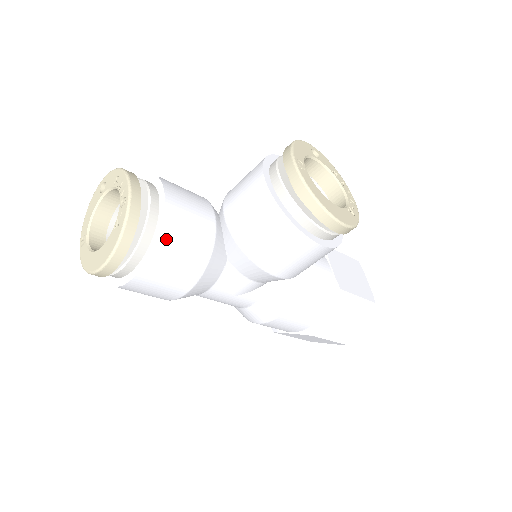
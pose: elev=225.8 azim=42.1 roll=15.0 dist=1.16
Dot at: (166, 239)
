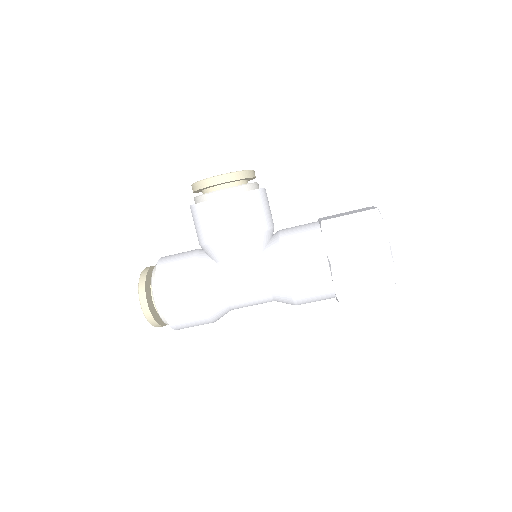
Dot at: (161, 270)
